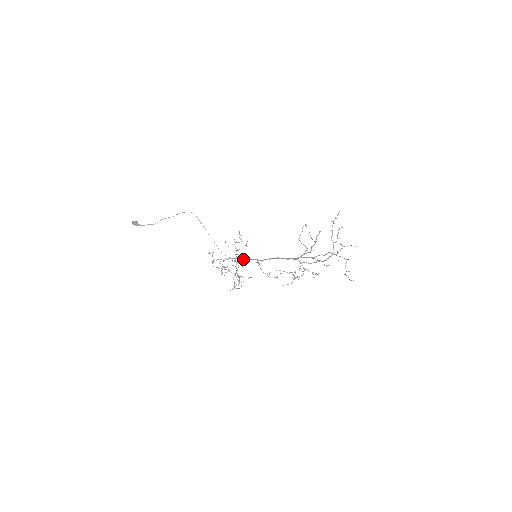
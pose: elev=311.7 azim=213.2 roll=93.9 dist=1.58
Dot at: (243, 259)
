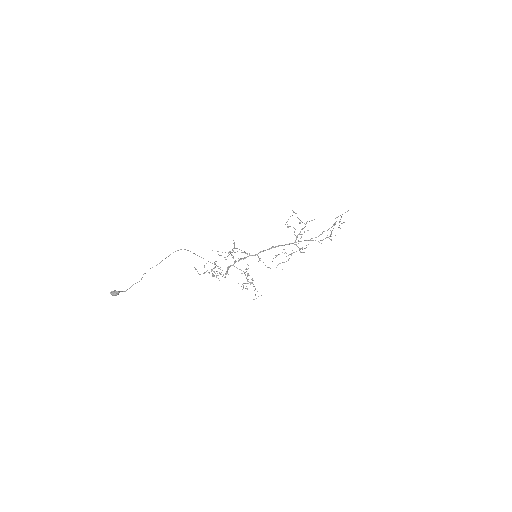
Dot at: occluded
